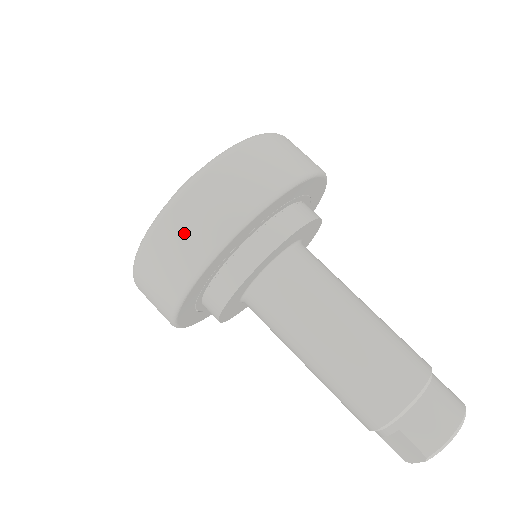
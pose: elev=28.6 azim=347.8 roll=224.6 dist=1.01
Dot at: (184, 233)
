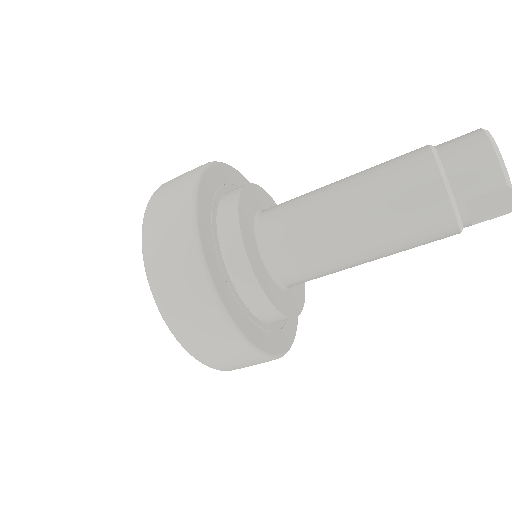
Dot at: (180, 296)
